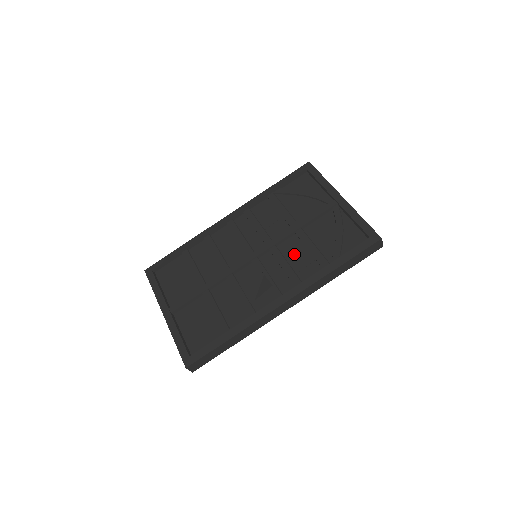
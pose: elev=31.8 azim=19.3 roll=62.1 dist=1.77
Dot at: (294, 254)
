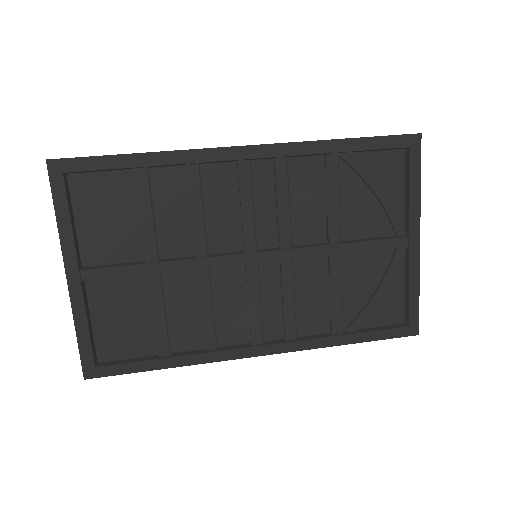
Dot at: (309, 290)
